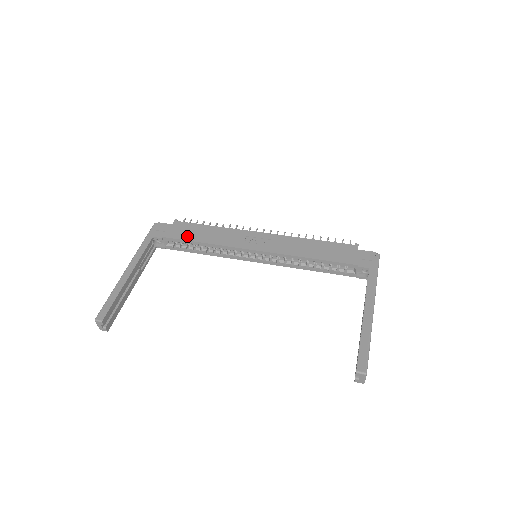
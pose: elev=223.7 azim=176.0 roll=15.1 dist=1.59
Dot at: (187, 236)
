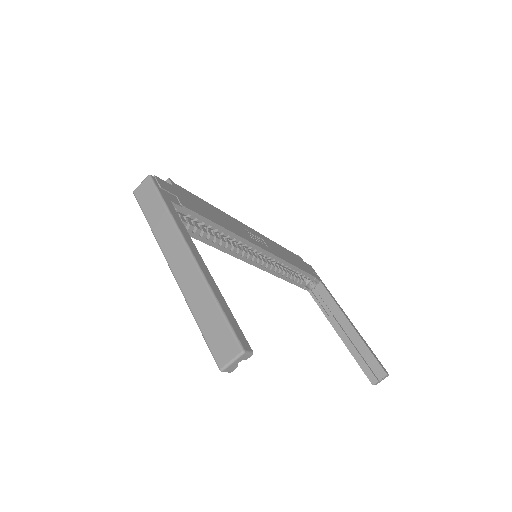
Dot at: (204, 212)
